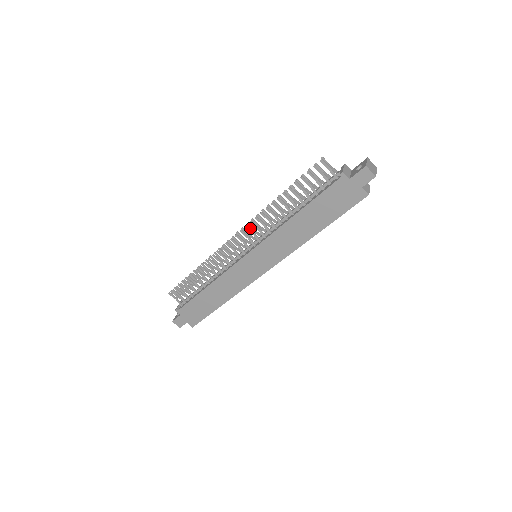
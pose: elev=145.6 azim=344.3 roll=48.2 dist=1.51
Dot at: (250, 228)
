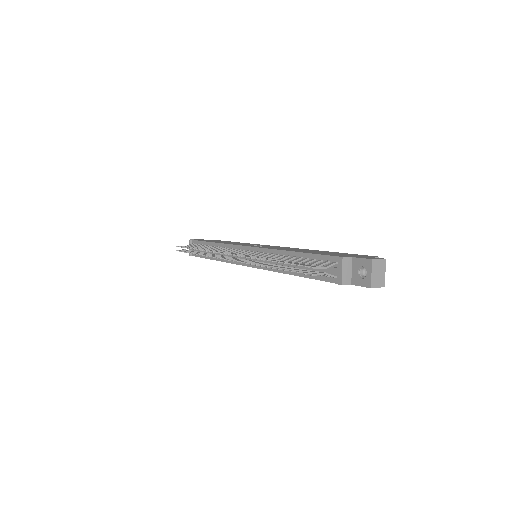
Dot at: occluded
